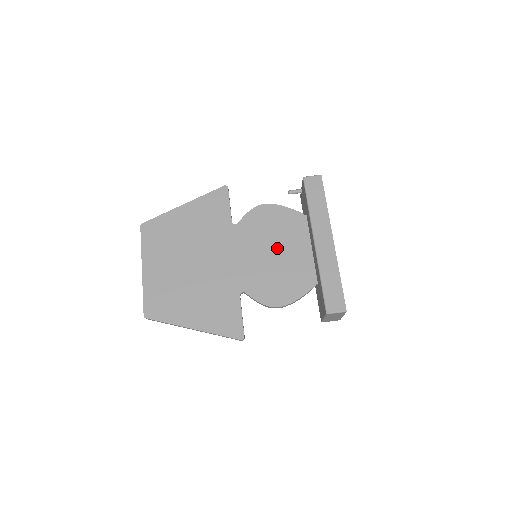
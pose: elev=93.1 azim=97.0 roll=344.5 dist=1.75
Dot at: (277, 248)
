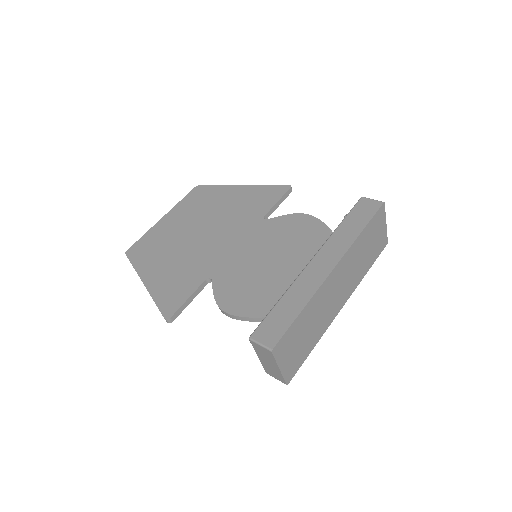
Dot at: (281, 258)
